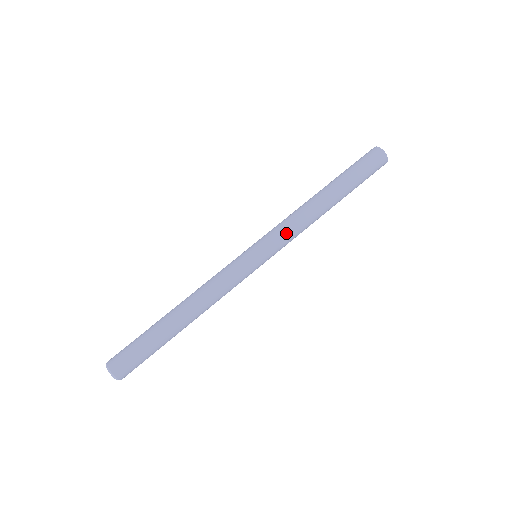
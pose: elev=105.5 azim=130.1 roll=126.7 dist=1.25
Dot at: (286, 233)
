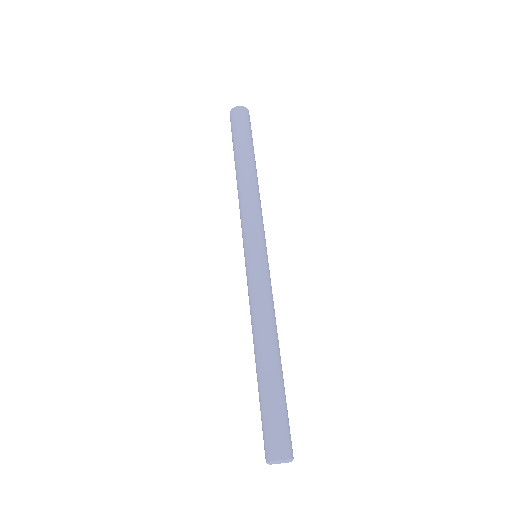
Dot at: (246, 218)
